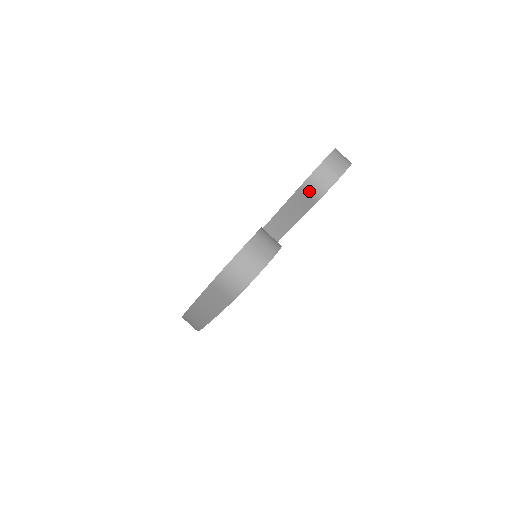
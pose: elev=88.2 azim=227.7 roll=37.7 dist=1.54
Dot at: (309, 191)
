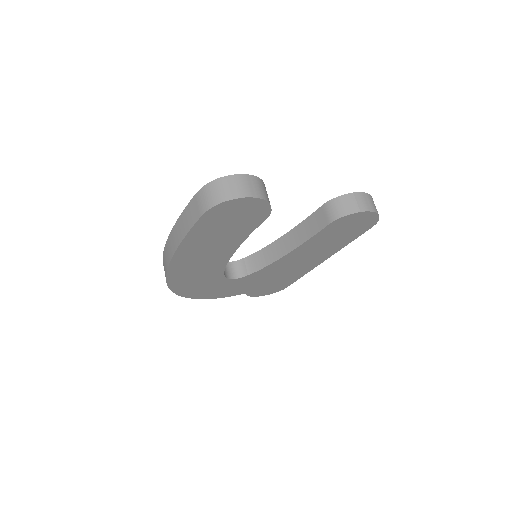
Dot at: (328, 211)
